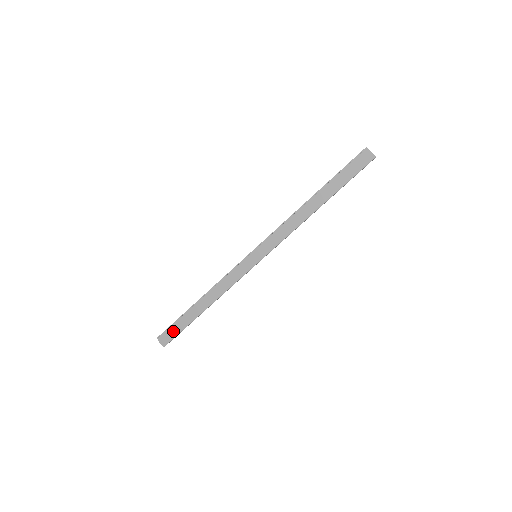
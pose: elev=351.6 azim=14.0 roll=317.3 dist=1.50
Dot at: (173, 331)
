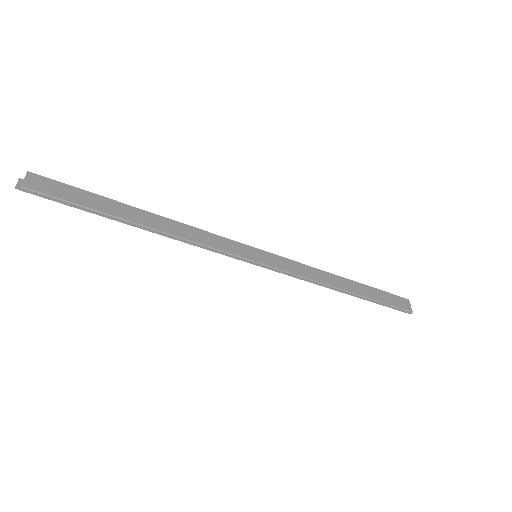
Dot at: (65, 192)
